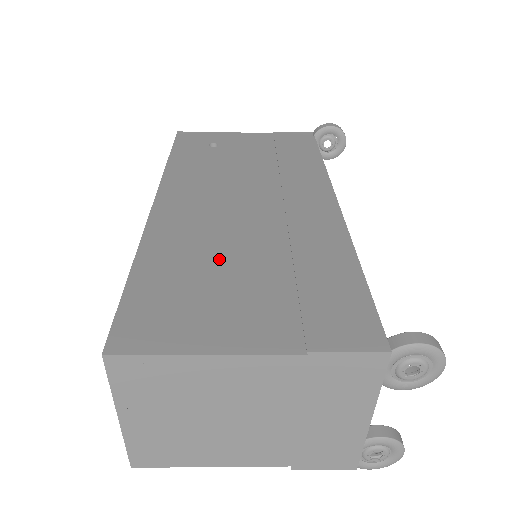
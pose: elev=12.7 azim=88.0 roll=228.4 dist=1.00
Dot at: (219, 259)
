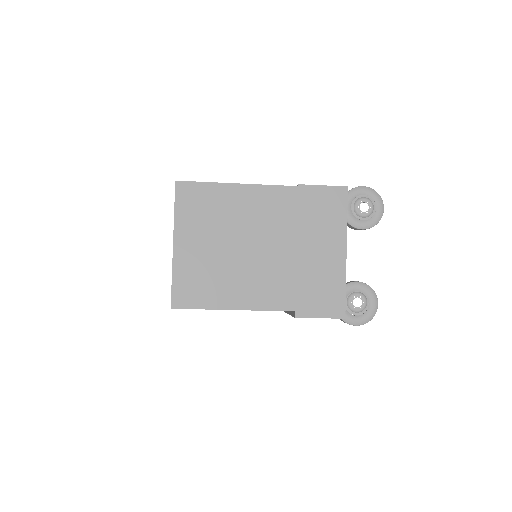
Dot at: occluded
